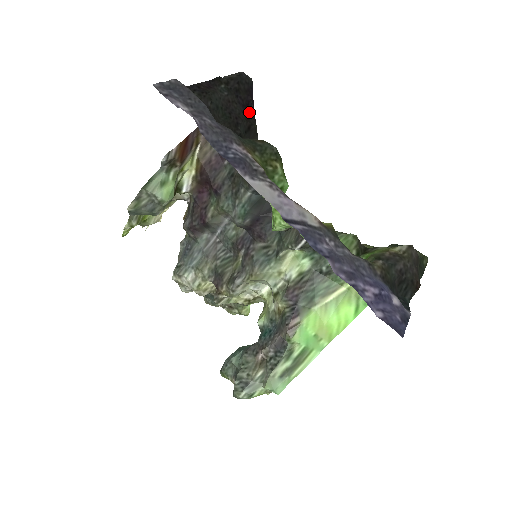
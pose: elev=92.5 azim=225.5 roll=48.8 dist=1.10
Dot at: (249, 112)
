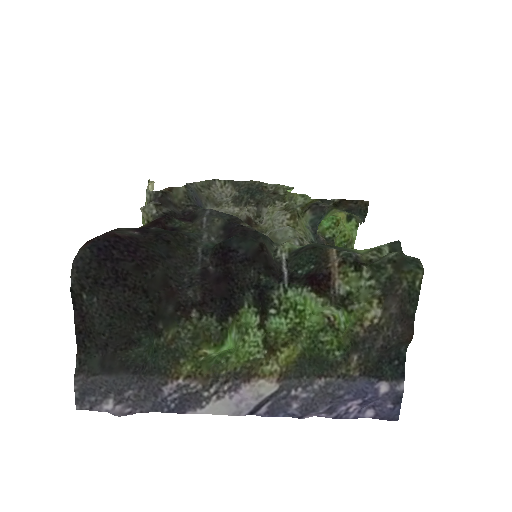
Dot at: (126, 275)
